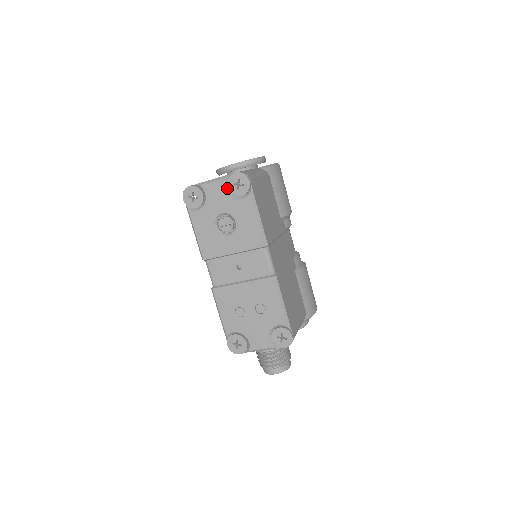
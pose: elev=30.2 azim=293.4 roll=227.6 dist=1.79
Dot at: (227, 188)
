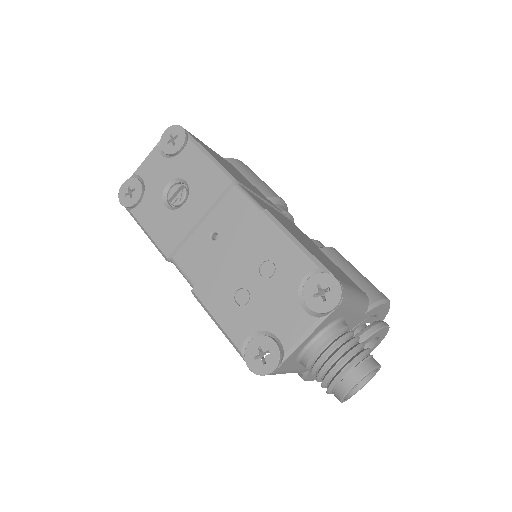
Dot at: (163, 154)
